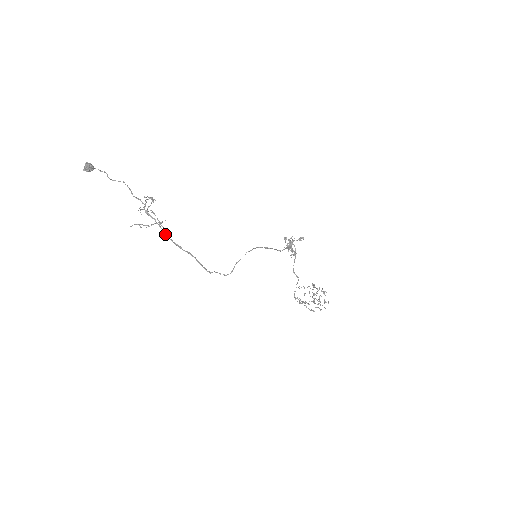
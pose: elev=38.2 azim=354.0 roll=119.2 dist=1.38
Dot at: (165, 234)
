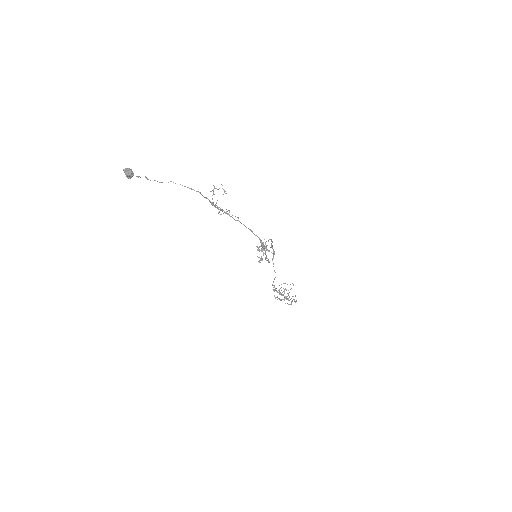
Dot at: (237, 220)
